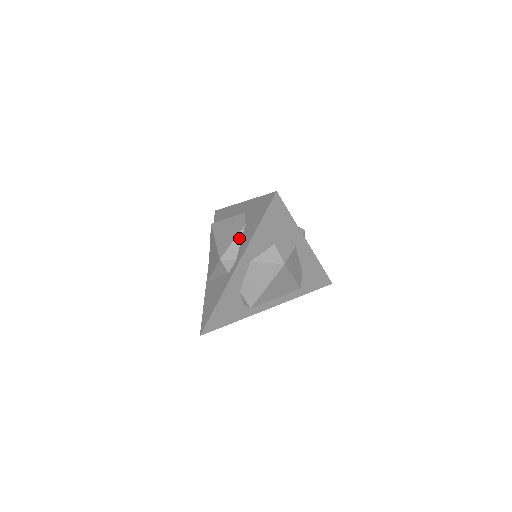
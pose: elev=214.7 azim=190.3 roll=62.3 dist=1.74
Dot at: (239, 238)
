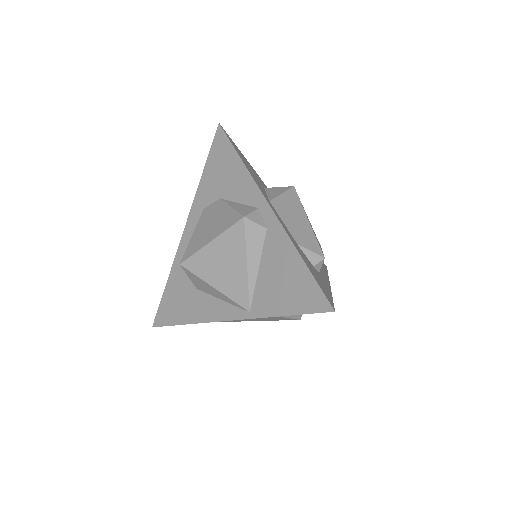
Dot at: (232, 203)
